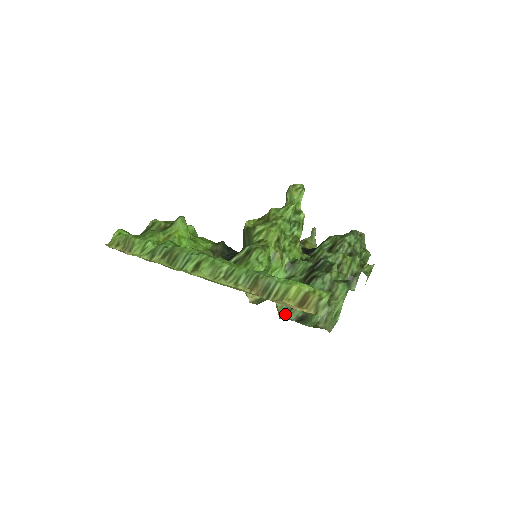
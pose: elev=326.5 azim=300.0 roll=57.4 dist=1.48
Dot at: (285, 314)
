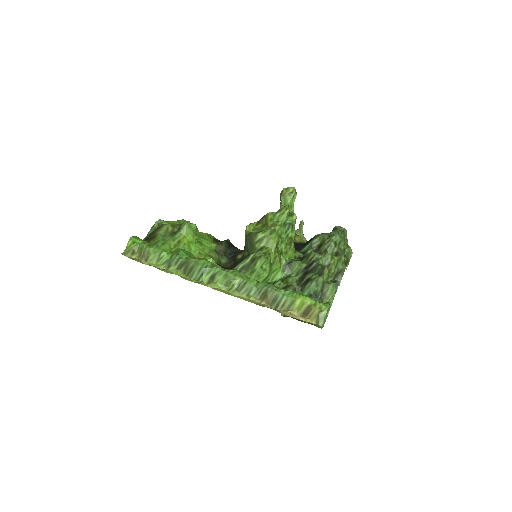
Dot at: occluded
